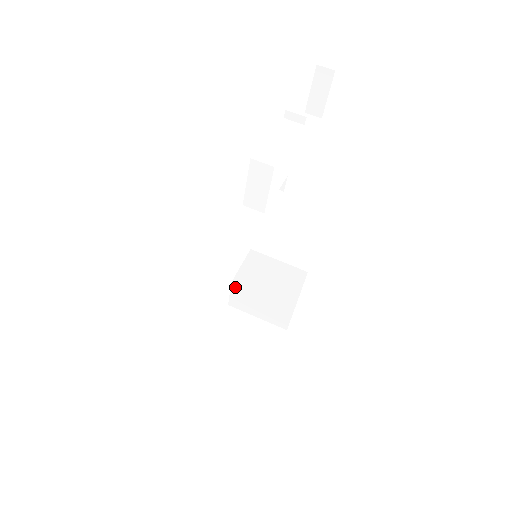
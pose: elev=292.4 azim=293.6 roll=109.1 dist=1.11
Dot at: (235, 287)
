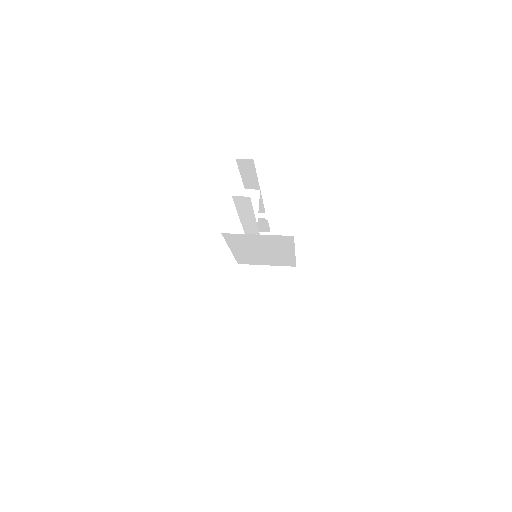
Dot at: (237, 319)
